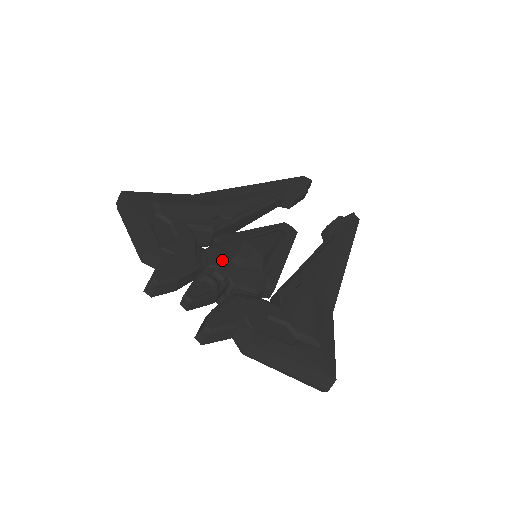
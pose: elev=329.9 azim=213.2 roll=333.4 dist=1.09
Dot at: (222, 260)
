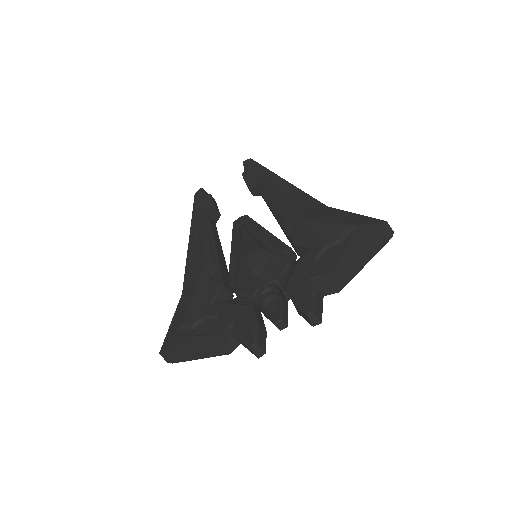
Dot at: (252, 284)
